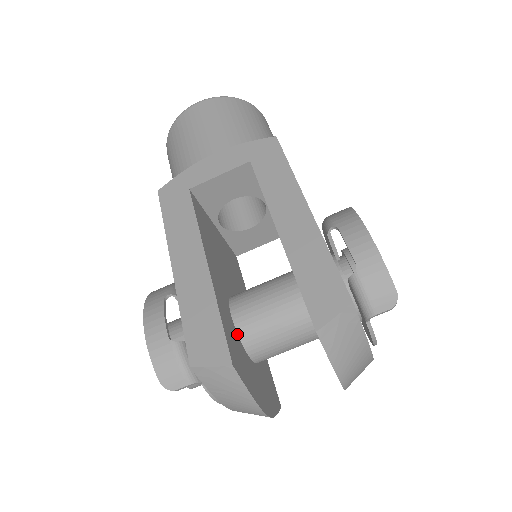
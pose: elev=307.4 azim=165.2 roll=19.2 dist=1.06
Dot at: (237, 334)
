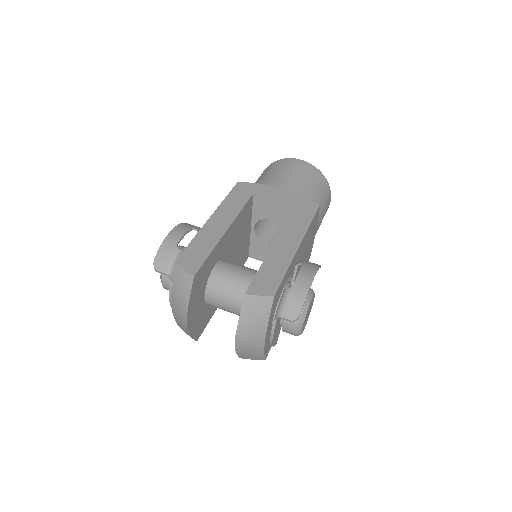
Dot at: (209, 275)
